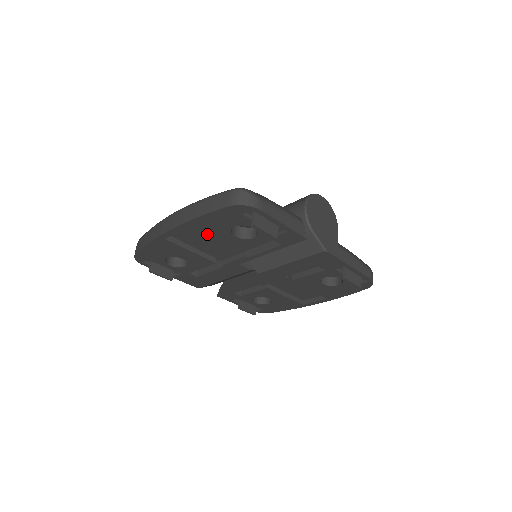
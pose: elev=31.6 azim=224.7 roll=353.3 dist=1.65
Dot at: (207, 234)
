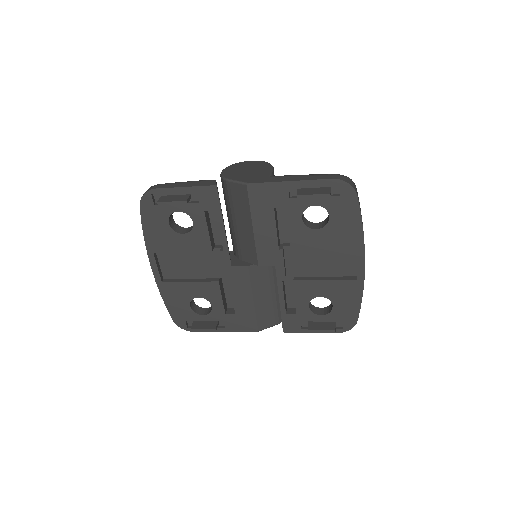
Dot at: (170, 250)
